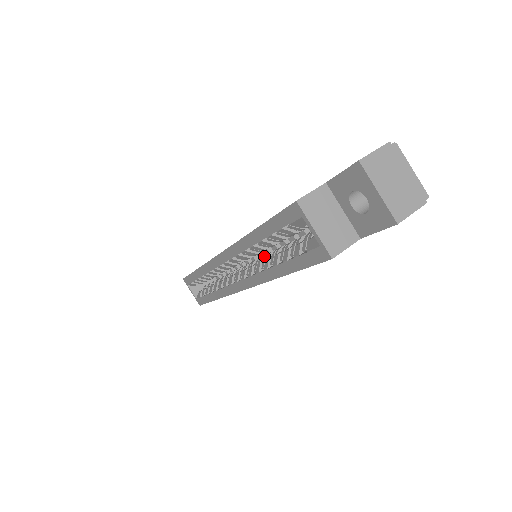
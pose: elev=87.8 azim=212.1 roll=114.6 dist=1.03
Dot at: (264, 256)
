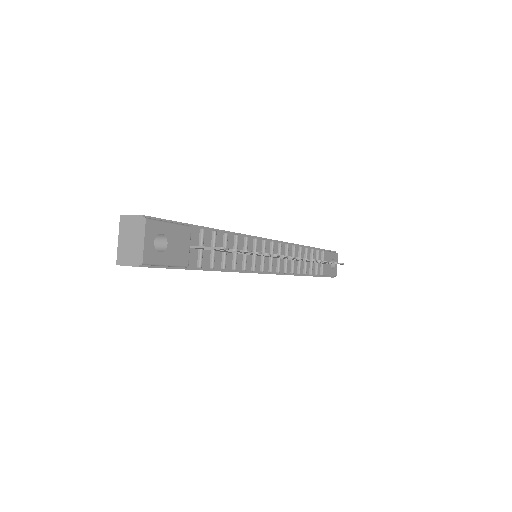
Dot at: occluded
